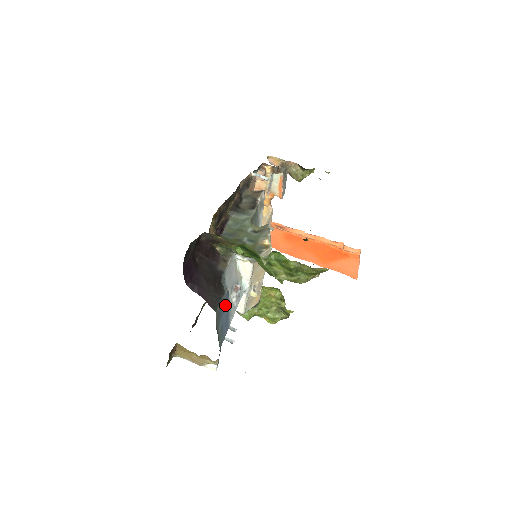
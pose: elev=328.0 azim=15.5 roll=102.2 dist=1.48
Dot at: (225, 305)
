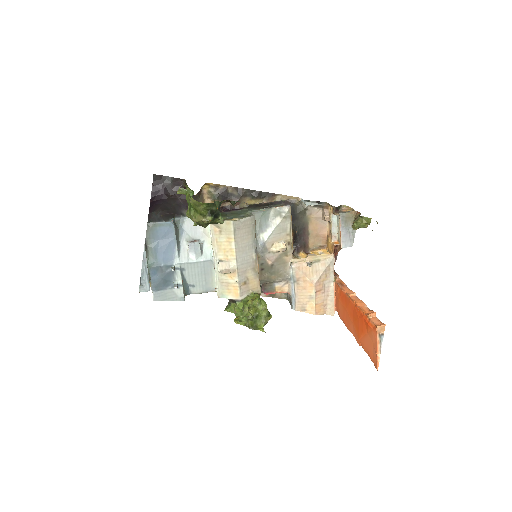
Dot at: (167, 234)
